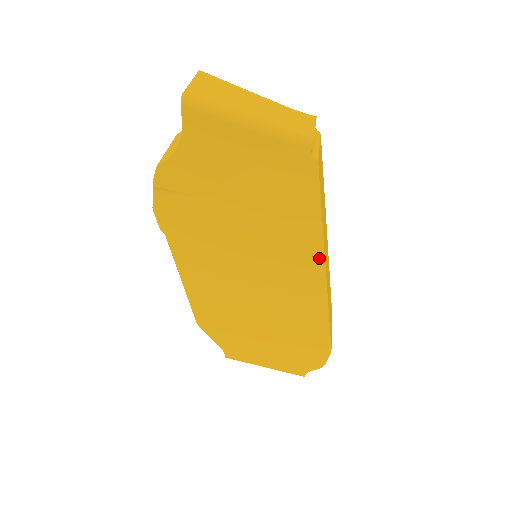
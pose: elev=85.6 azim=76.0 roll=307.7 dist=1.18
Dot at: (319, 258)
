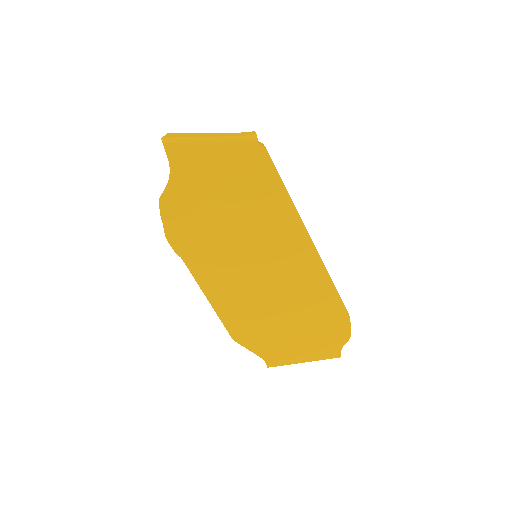
Dot at: (300, 227)
